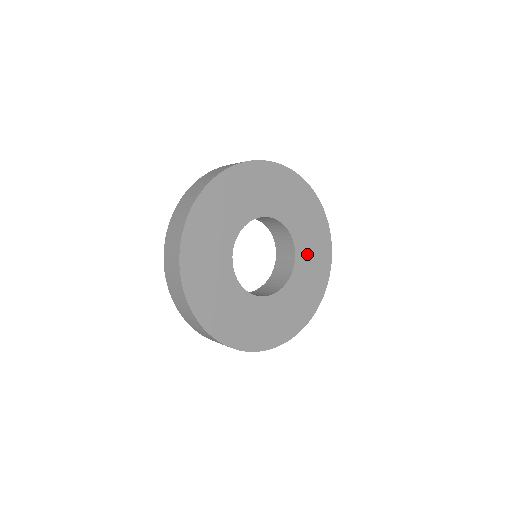
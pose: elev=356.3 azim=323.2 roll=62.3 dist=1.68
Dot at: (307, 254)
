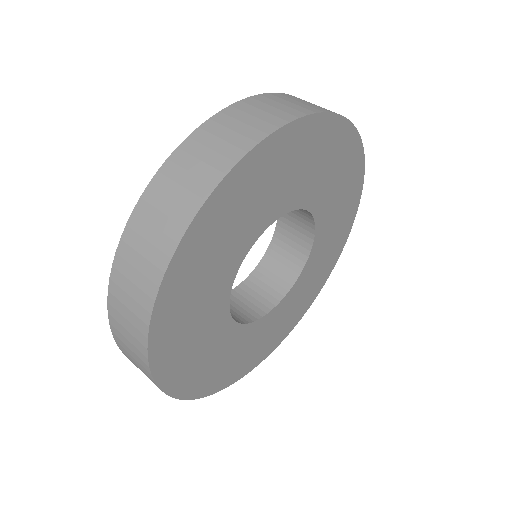
Dot at: (311, 273)
